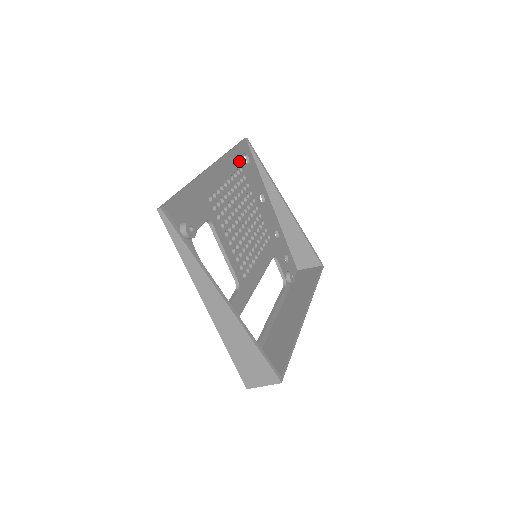
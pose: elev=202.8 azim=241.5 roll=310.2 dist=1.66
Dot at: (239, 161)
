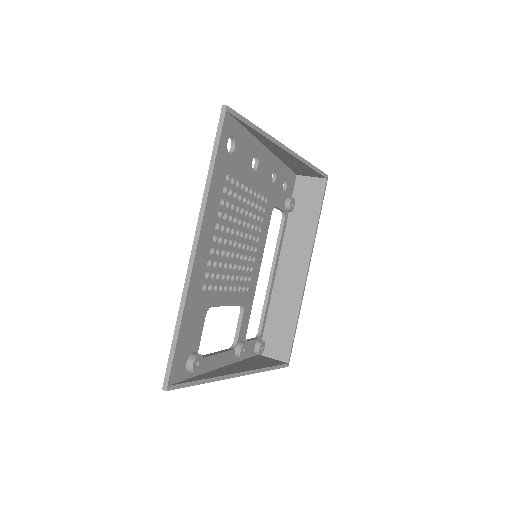
Dot at: (223, 170)
